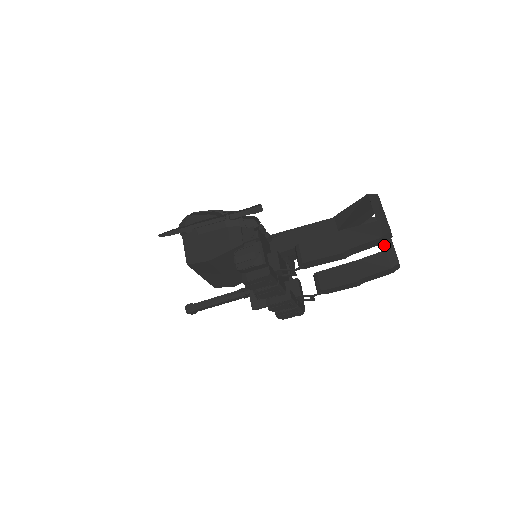
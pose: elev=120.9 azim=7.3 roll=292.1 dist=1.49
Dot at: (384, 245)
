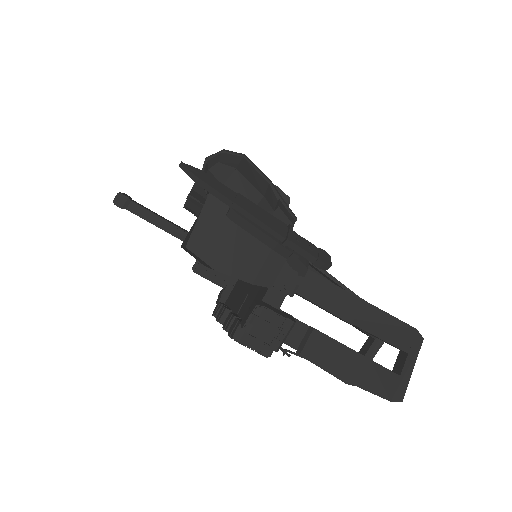
Dot at: (367, 351)
